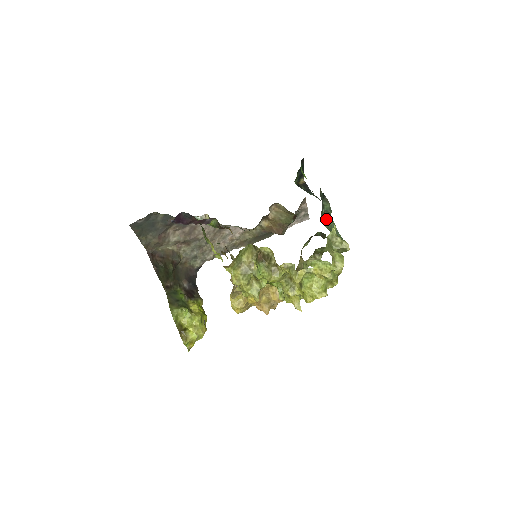
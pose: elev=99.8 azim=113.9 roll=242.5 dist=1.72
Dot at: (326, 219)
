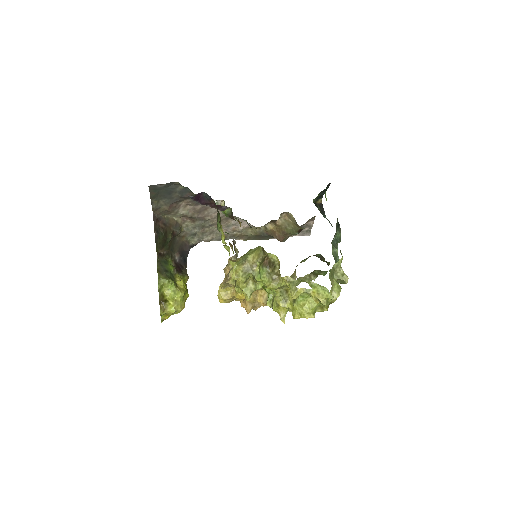
Dot at: (334, 247)
